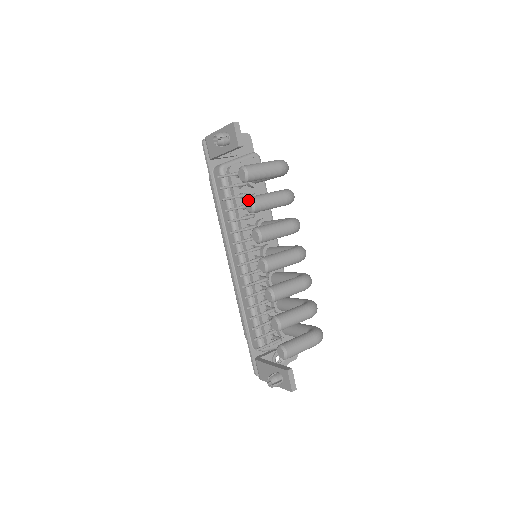
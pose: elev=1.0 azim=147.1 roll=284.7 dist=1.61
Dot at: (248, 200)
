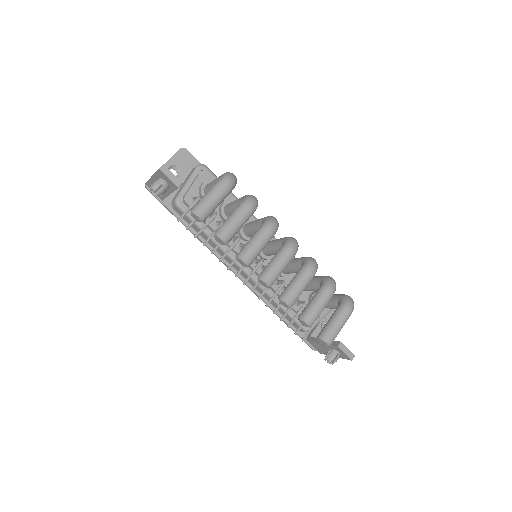
Dot at: (216, 237)
